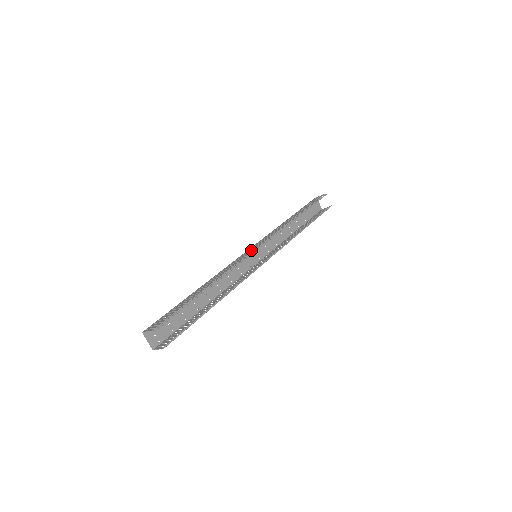
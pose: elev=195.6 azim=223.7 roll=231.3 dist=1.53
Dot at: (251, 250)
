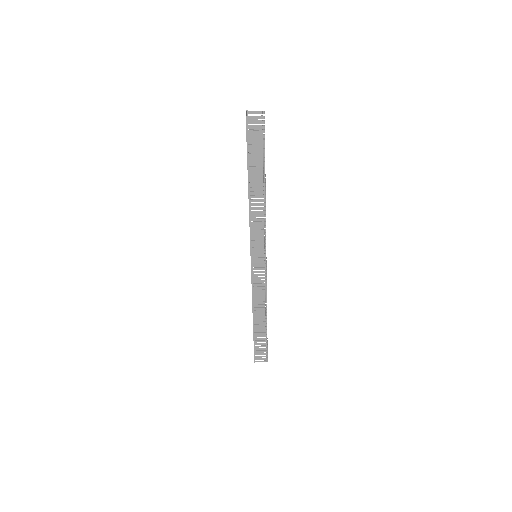
Dot at: (260, 246)
